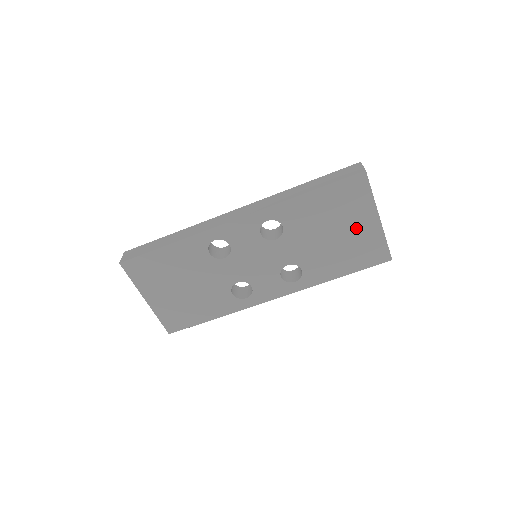
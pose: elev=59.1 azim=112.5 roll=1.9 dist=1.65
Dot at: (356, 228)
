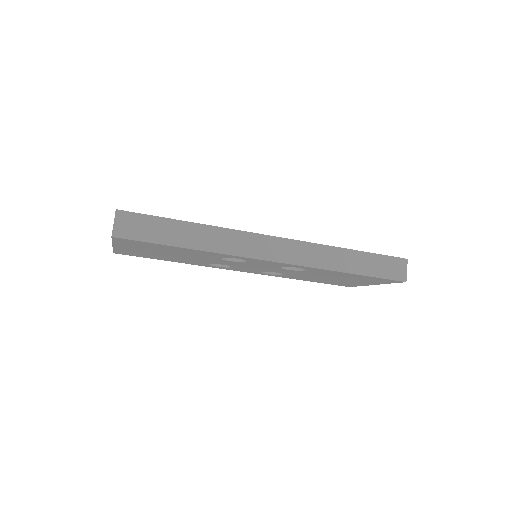
Dot at: (353, 282)
